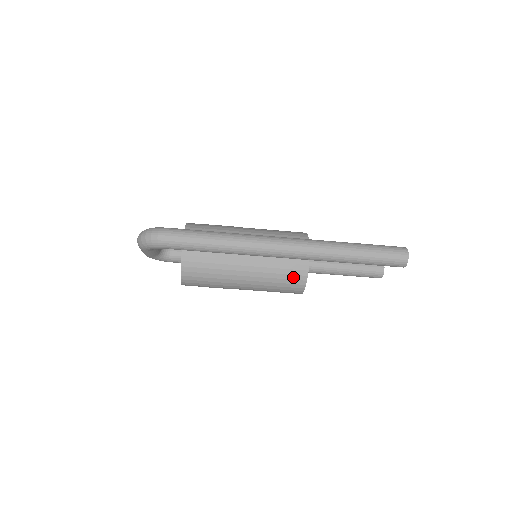
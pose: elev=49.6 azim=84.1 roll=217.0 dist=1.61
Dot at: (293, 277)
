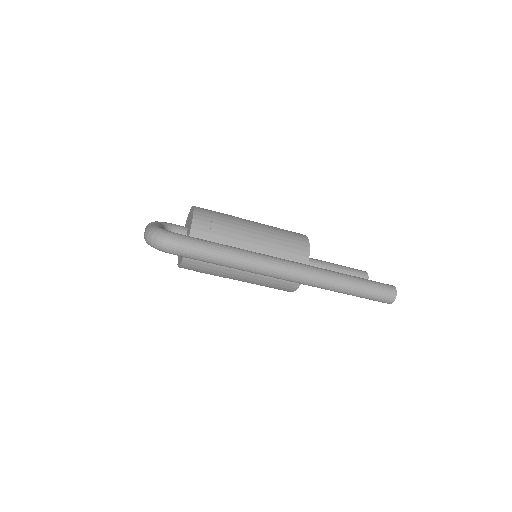
Dot at: (286, 284)
